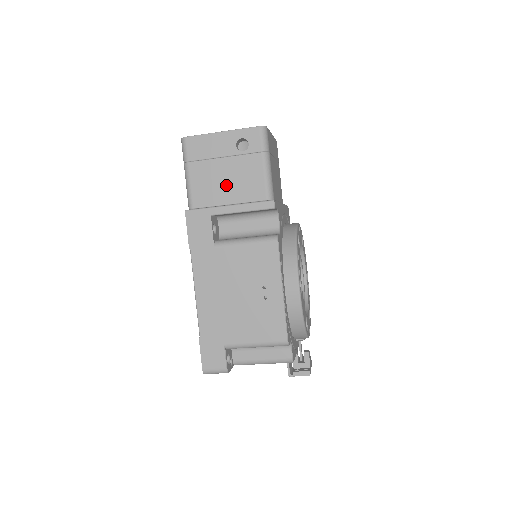
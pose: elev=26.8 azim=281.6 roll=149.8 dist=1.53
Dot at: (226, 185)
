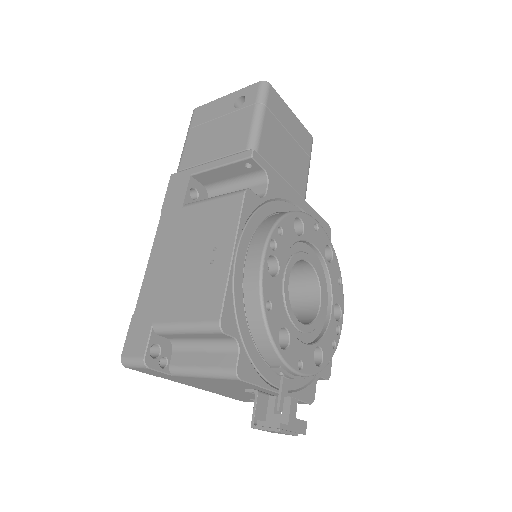
Dot at: (213, 143)
